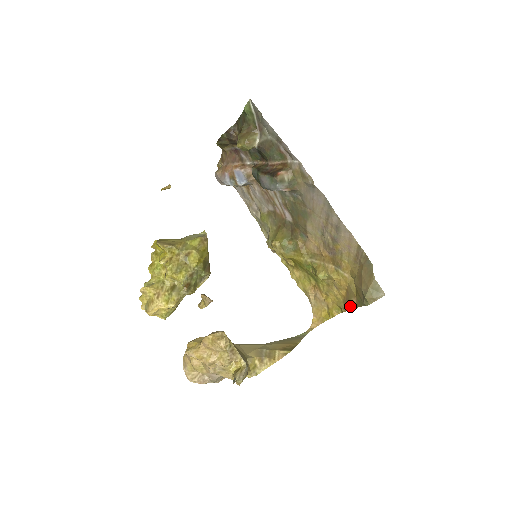
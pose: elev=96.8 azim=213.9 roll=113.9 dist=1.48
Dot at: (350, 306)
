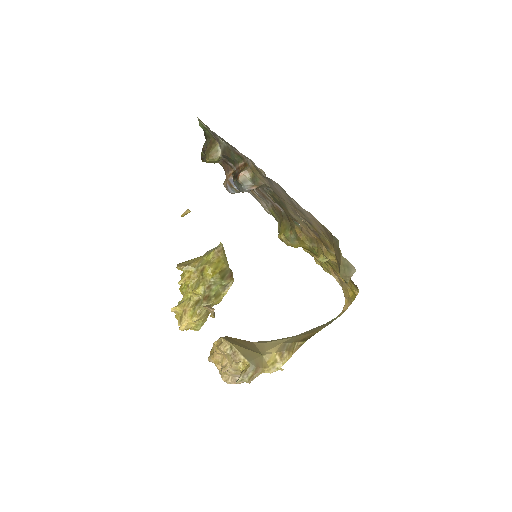
Dot at: (354, 284)
